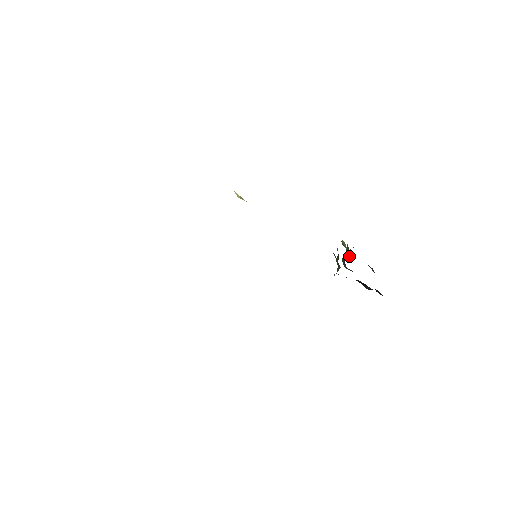
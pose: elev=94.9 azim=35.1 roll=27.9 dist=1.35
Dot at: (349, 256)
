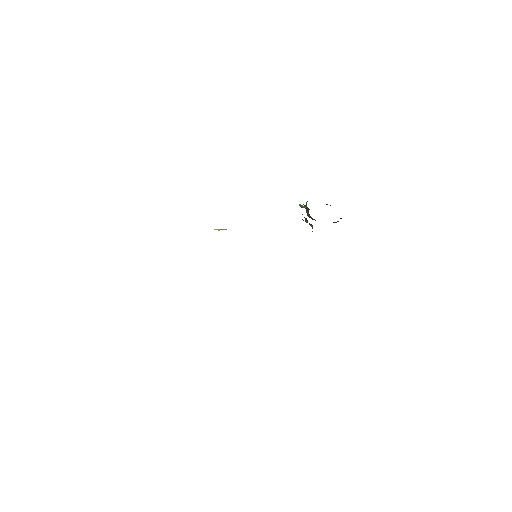
Dot at: (309, 209)
